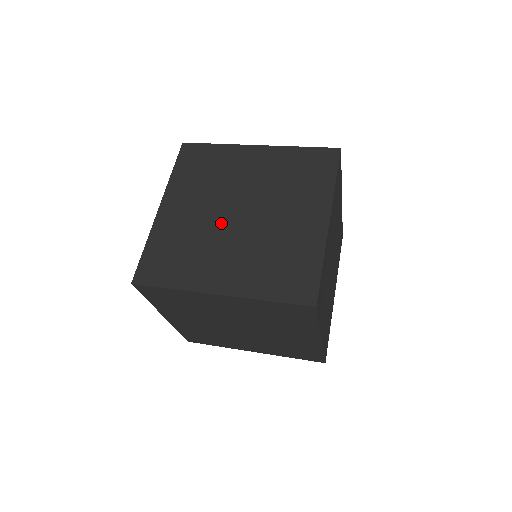
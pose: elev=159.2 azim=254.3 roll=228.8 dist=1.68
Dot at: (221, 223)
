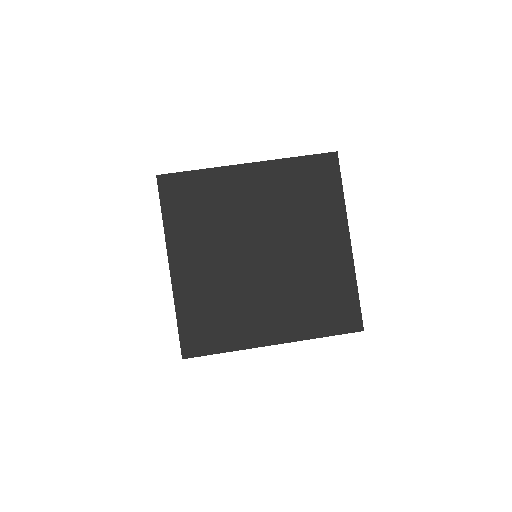
Dot at: (246, 270)
